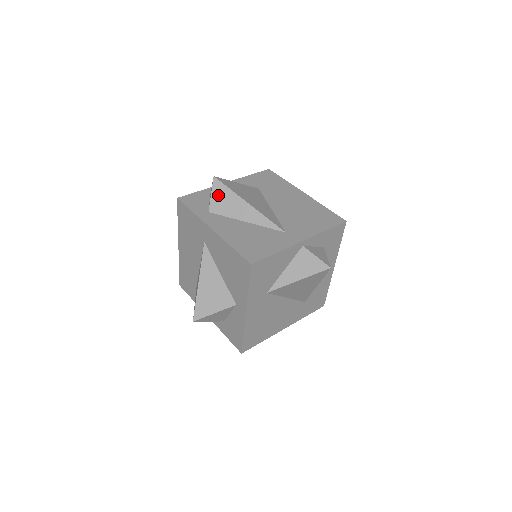
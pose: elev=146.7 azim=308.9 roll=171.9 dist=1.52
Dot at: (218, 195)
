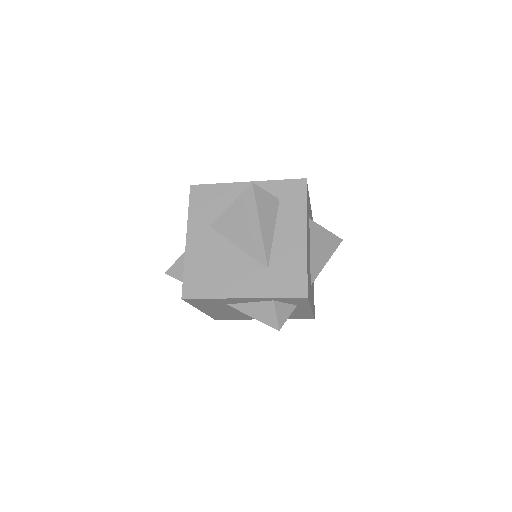
Dot at: occluded
